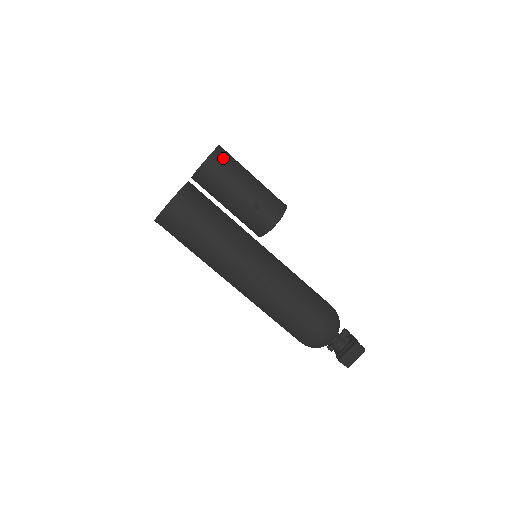
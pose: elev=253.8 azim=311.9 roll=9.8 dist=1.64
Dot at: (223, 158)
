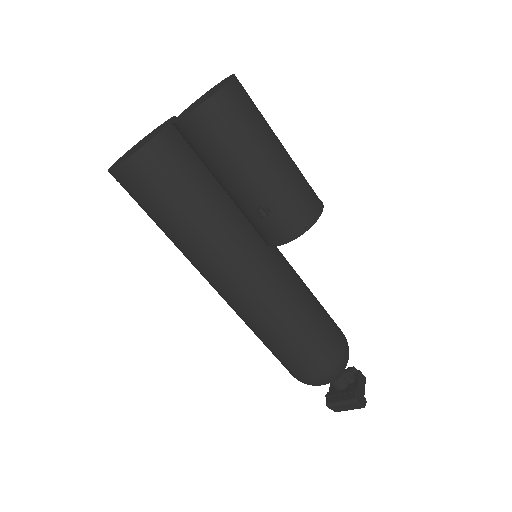
Dot at: (226, 114)
